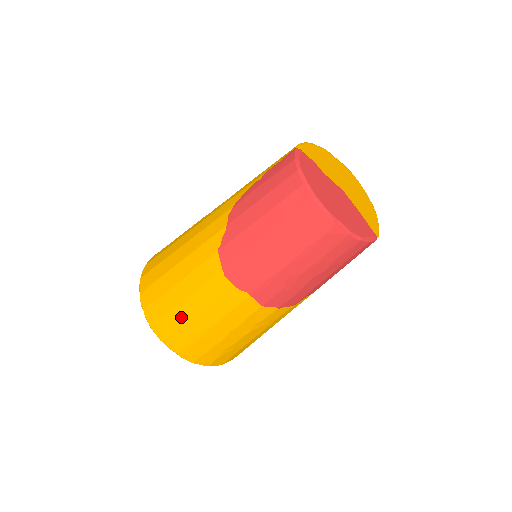
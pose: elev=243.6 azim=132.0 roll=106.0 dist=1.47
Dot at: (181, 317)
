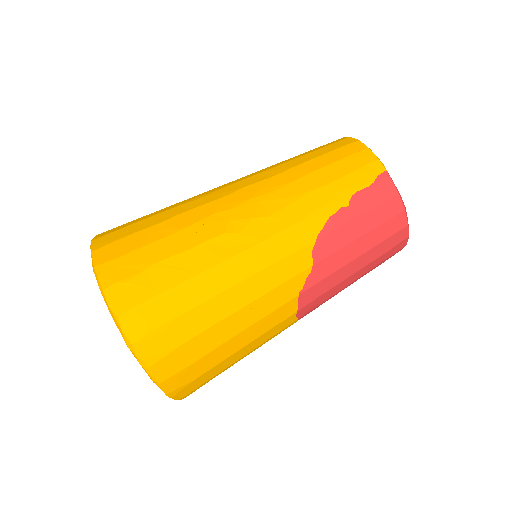
Dot at: (221, 368)
